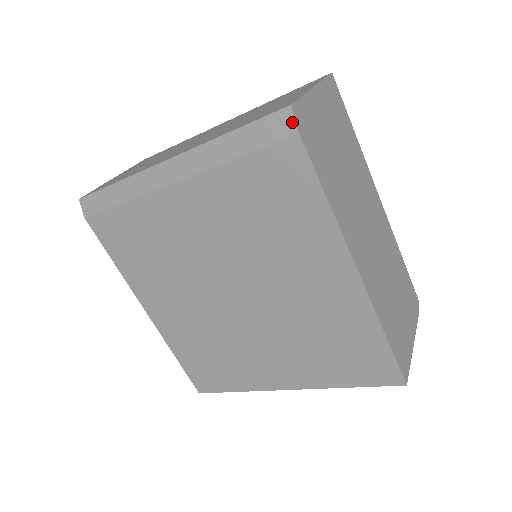
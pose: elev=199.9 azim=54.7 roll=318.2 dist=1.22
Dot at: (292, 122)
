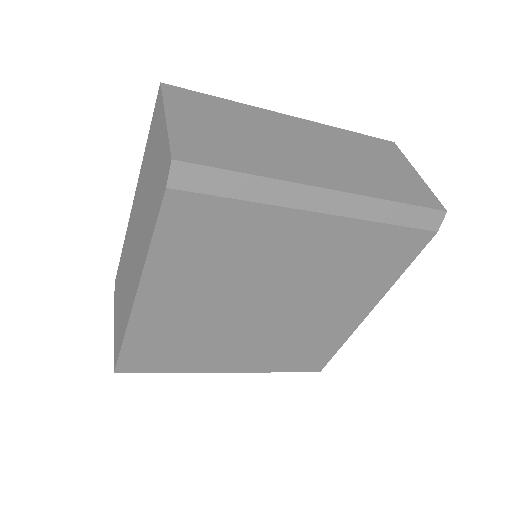
Dot at: (440, 223)
